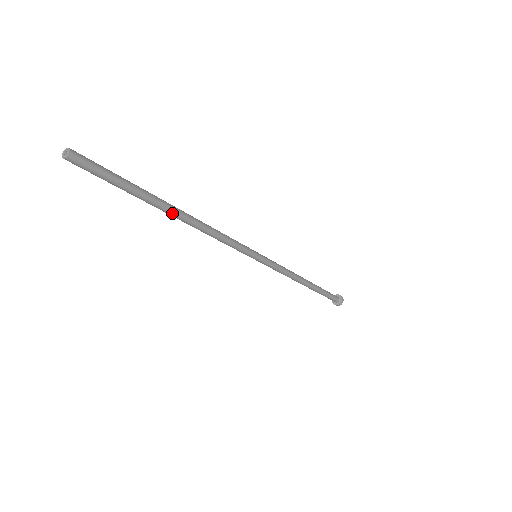
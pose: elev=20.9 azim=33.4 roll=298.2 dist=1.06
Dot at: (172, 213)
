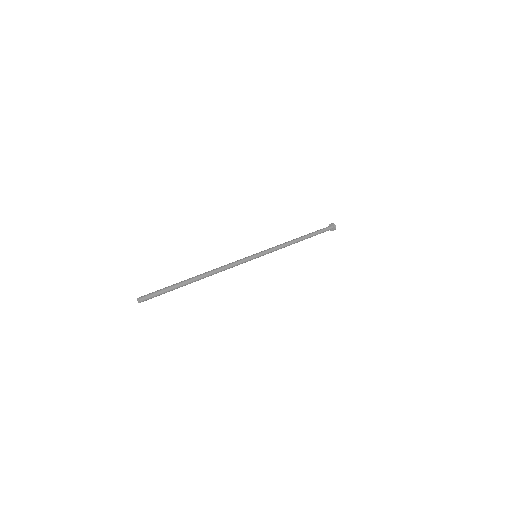
Dot at: occluded
